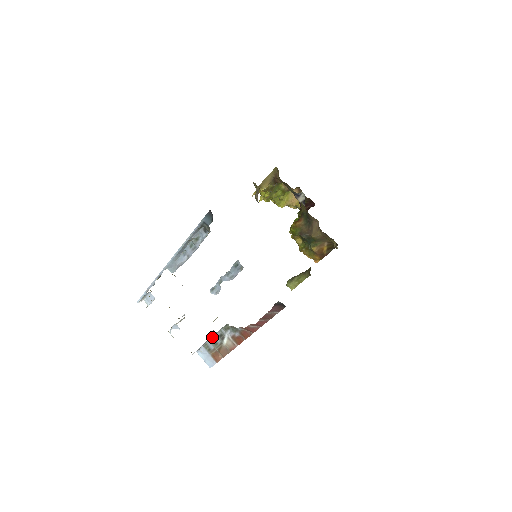
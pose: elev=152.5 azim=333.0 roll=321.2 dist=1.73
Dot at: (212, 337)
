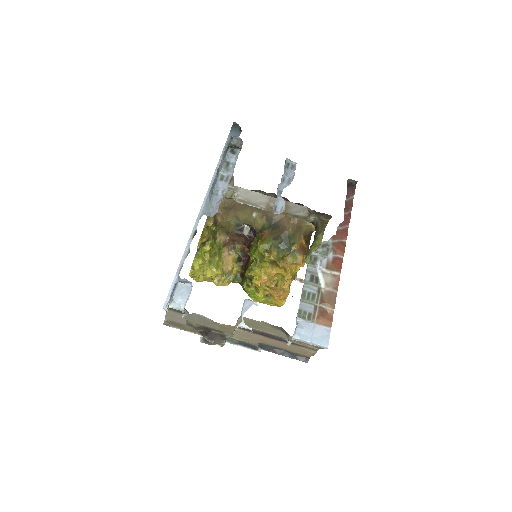
Dot at: (302, 292)
